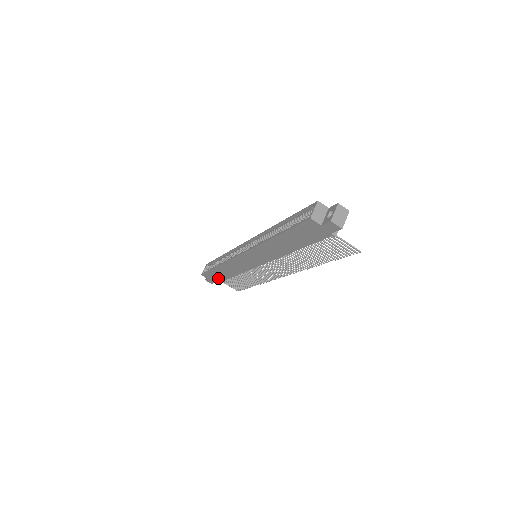
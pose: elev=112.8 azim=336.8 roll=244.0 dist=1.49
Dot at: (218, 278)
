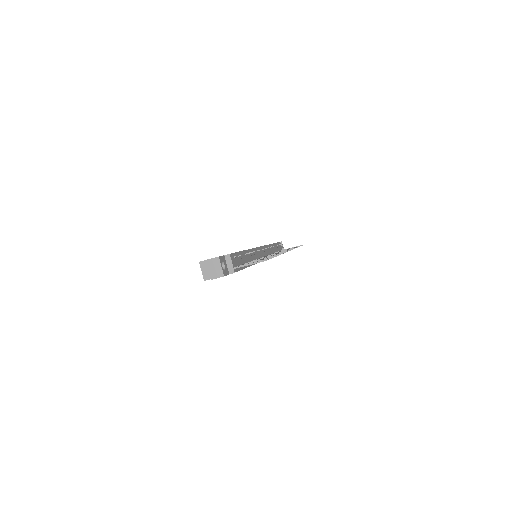
Dot at: occluded
